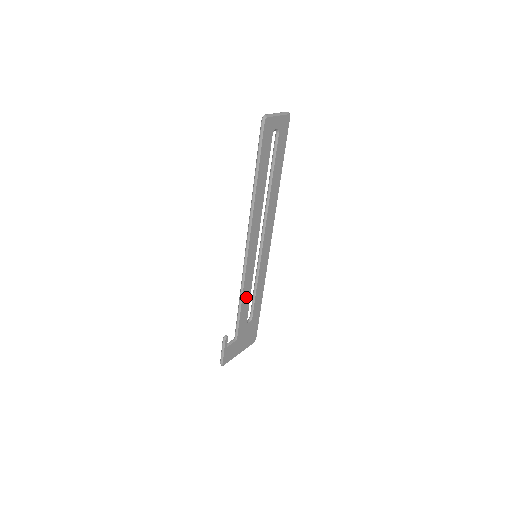
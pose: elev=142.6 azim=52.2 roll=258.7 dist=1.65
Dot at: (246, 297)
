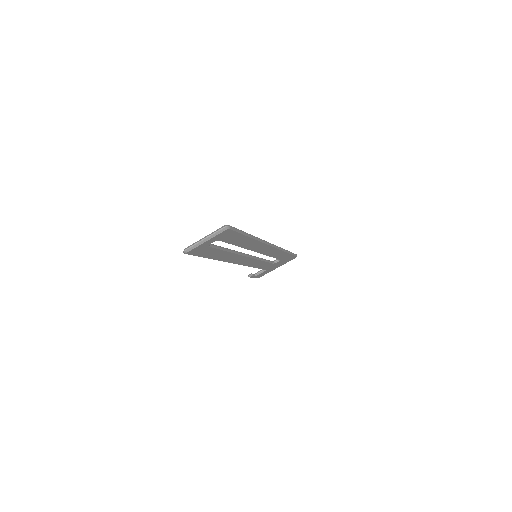
Dot at: (260, 264)
